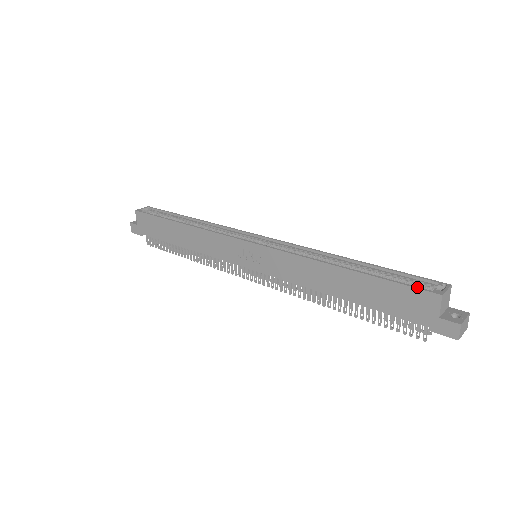
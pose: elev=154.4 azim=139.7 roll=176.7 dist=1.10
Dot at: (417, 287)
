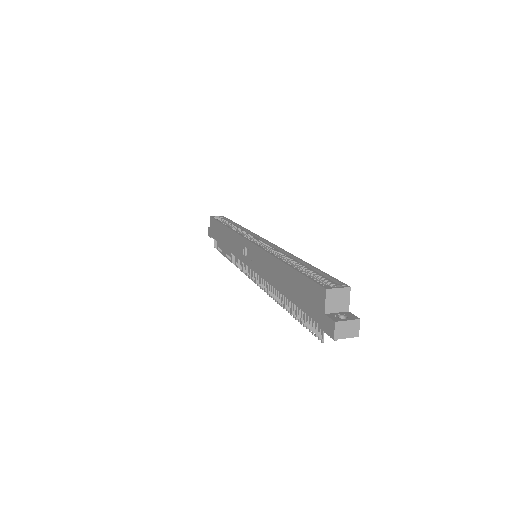
Dot at: (316, 281)
